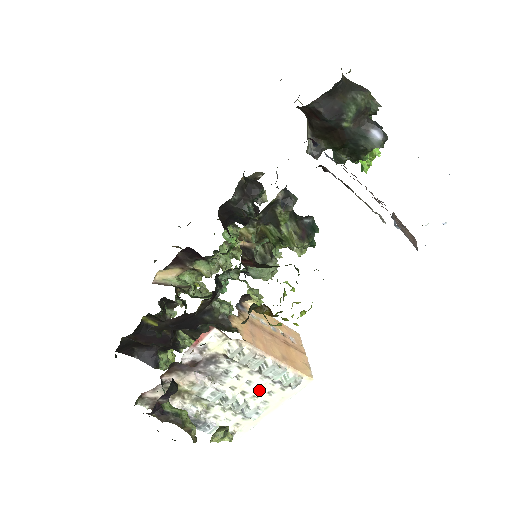
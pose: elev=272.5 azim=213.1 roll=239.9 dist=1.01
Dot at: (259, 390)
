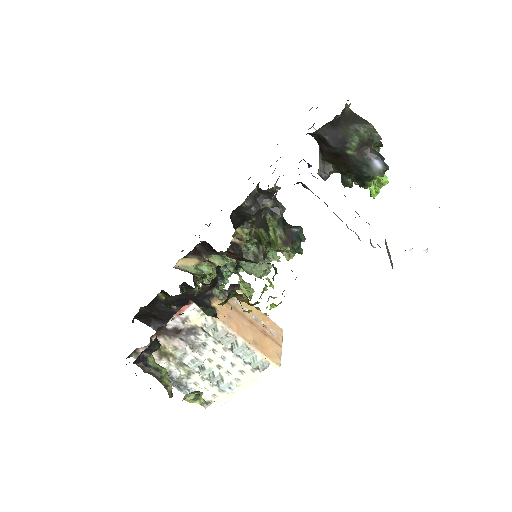
Dot at: (232, 367)
